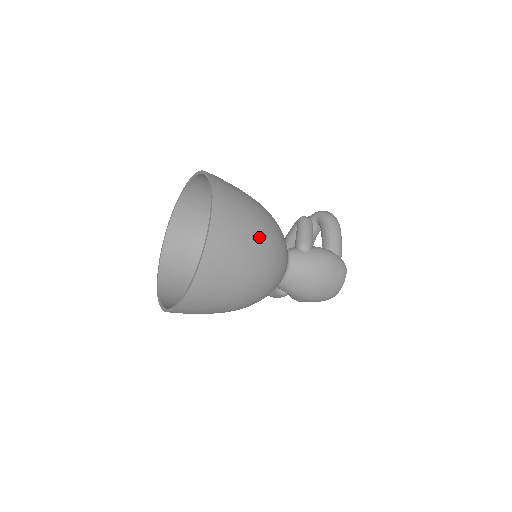
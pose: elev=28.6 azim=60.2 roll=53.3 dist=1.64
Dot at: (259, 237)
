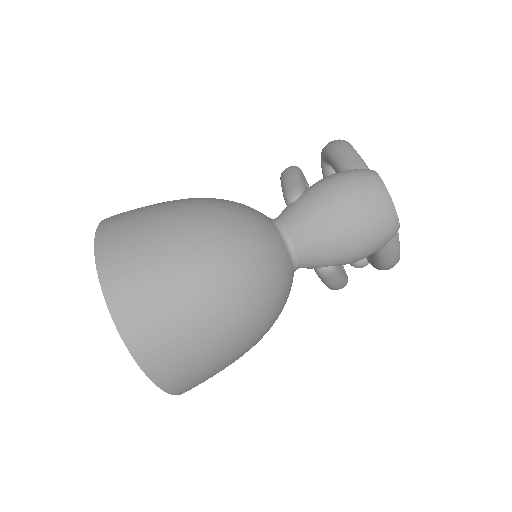
Dot at: (175, 227)
